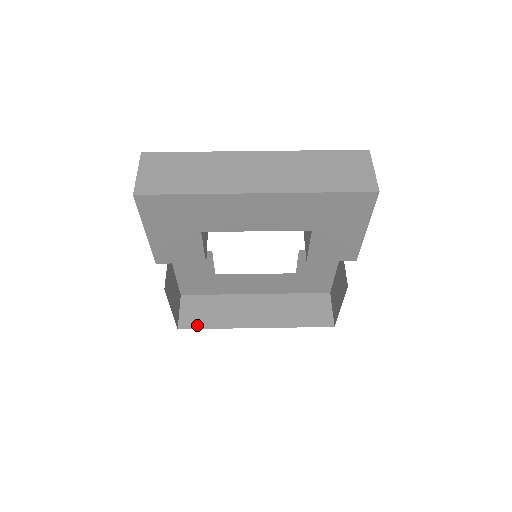
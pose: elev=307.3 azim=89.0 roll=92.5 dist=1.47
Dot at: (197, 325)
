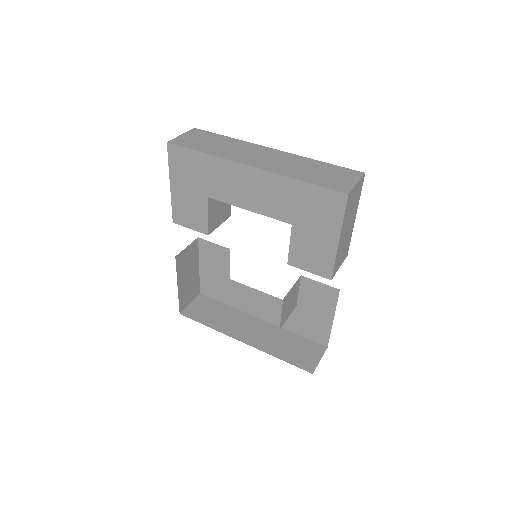
Dot at: (196, 318)
